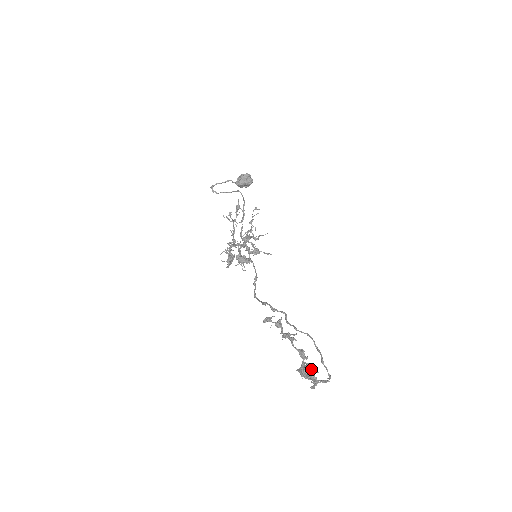
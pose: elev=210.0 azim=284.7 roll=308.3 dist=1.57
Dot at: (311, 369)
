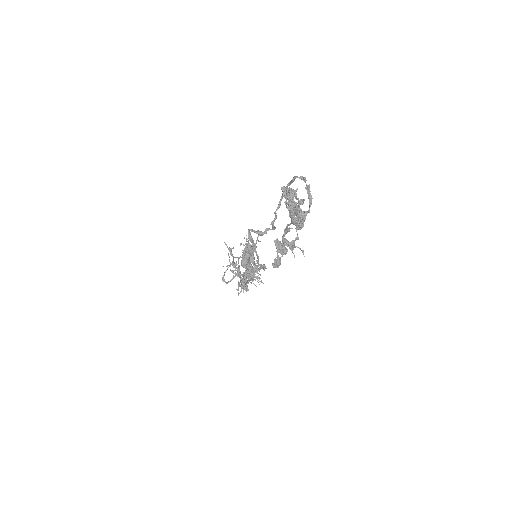
Dot at: occluded
